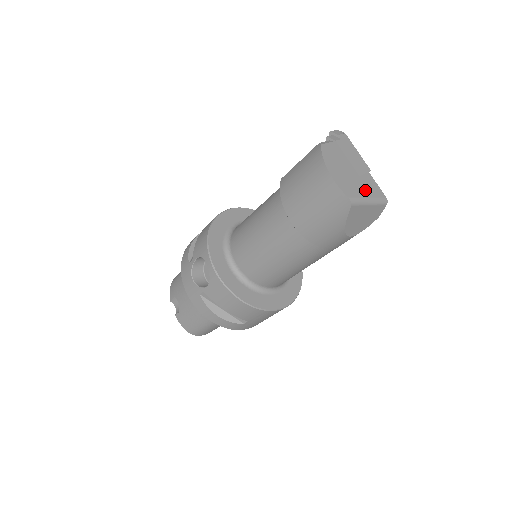
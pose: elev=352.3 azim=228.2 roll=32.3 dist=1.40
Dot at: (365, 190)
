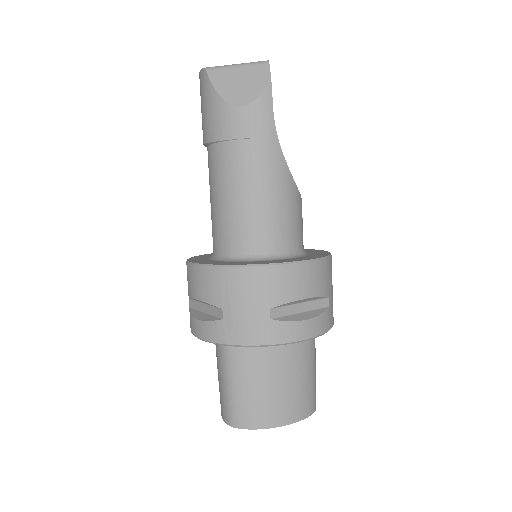
Dot at: occluded
